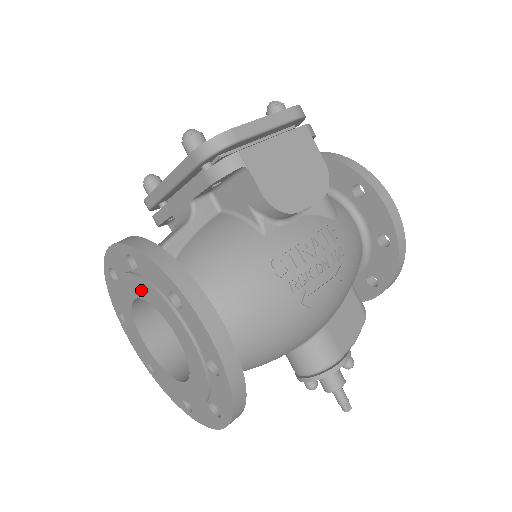
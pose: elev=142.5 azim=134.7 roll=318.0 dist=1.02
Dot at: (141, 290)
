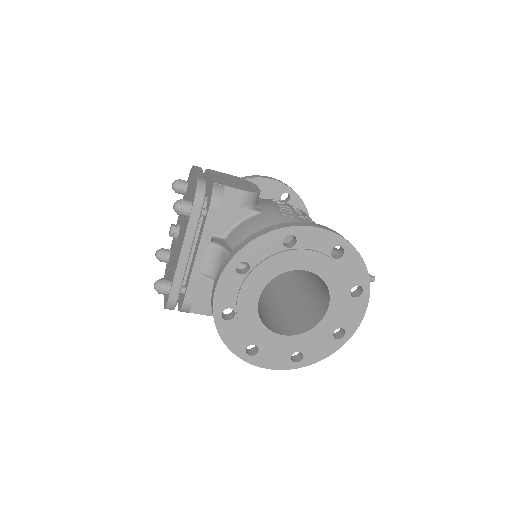
Dot at: (262, 278)
